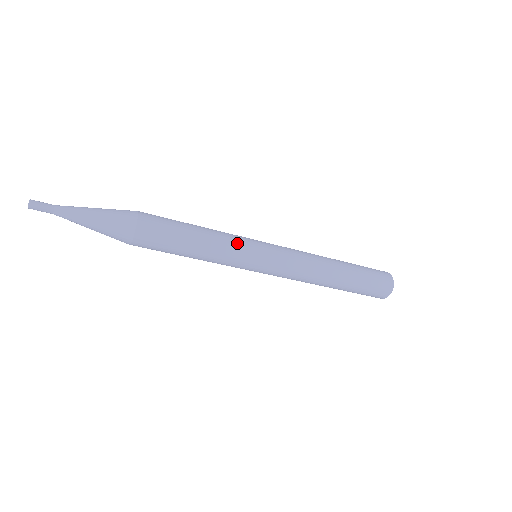
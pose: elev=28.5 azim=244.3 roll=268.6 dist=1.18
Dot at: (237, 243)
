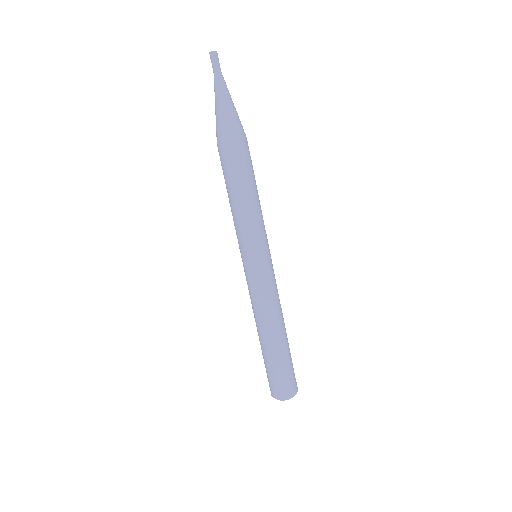
Dot at: (258, 232)
